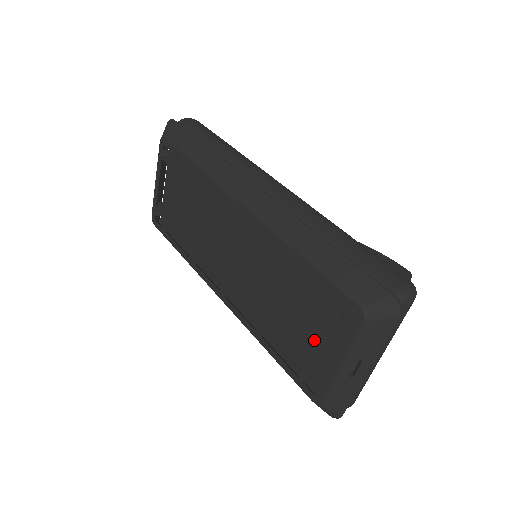
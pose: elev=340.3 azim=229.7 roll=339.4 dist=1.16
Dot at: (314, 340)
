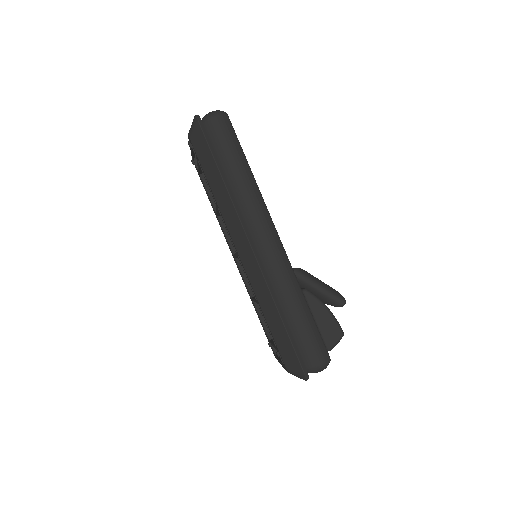
Dot at: occluded
